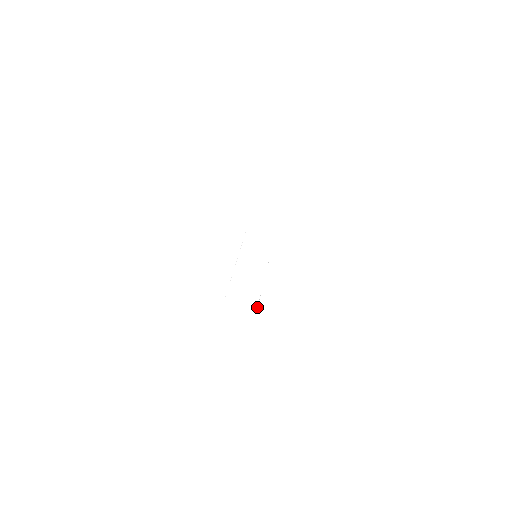
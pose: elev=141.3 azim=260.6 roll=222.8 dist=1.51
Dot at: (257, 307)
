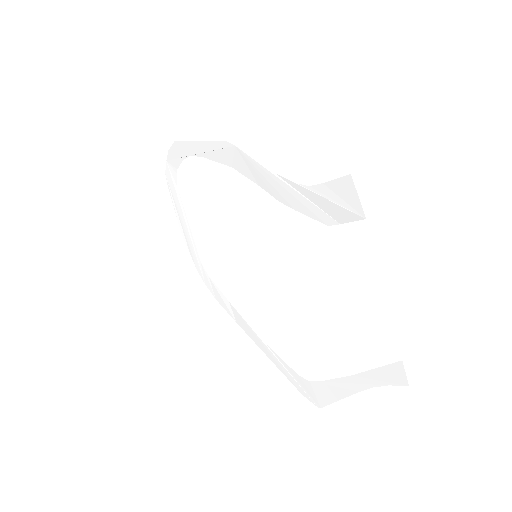
Dot at: (272, 352)
